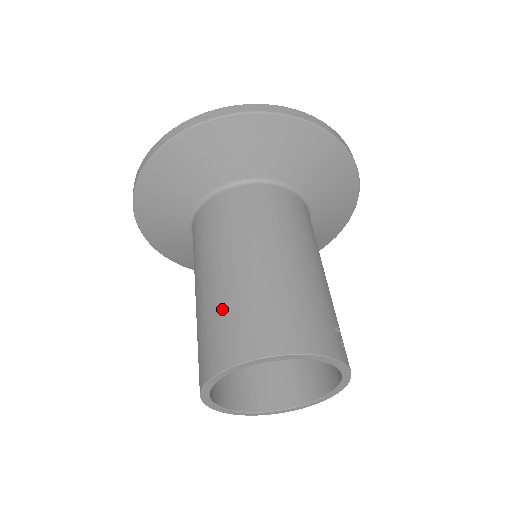
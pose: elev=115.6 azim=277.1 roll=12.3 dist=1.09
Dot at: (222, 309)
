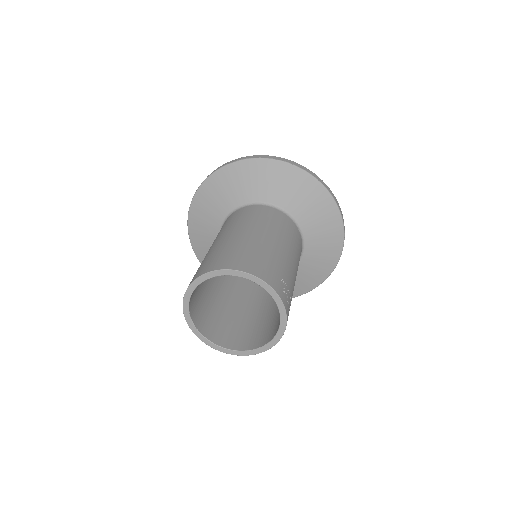
Dot at: (211, 254)
